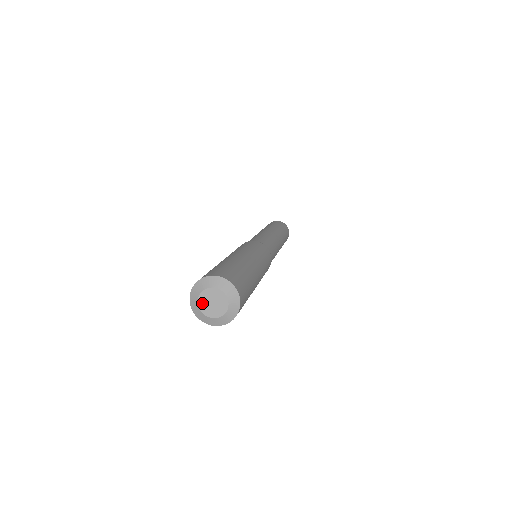
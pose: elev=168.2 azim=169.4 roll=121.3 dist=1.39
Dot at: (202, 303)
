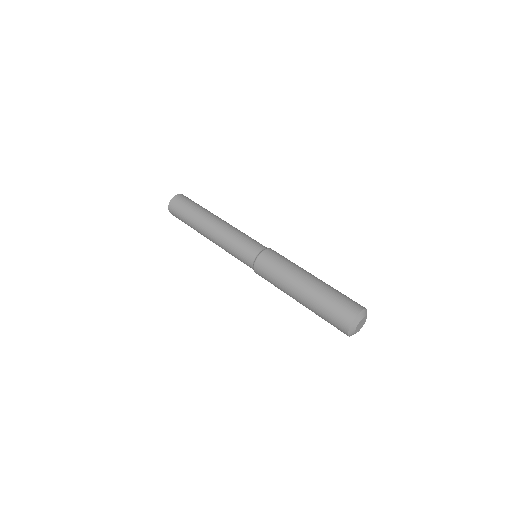
Dot at: (357, 329)
